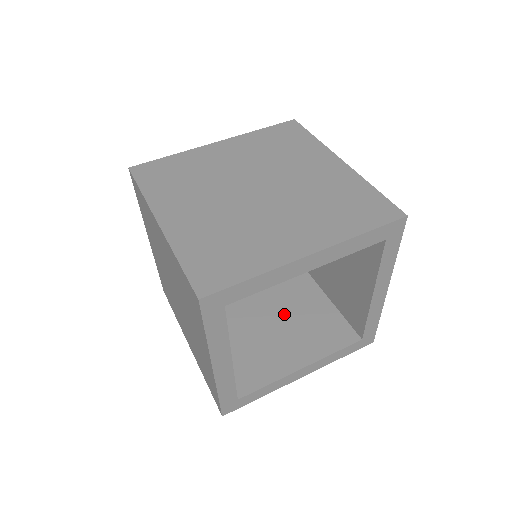
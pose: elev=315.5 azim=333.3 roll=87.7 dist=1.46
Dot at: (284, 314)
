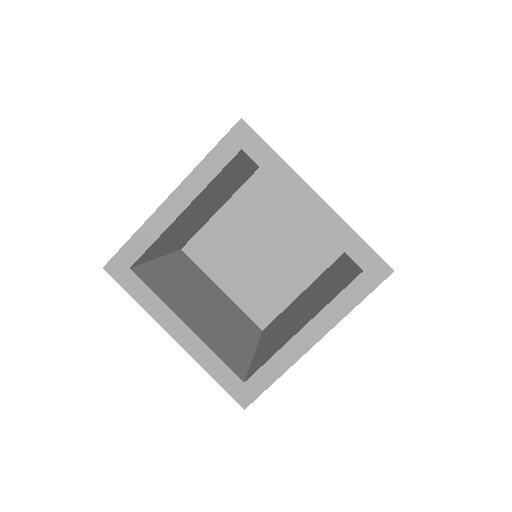
Dot at: (215, 319)
